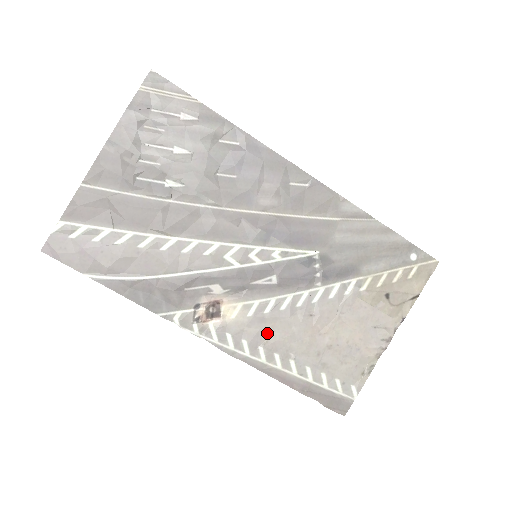
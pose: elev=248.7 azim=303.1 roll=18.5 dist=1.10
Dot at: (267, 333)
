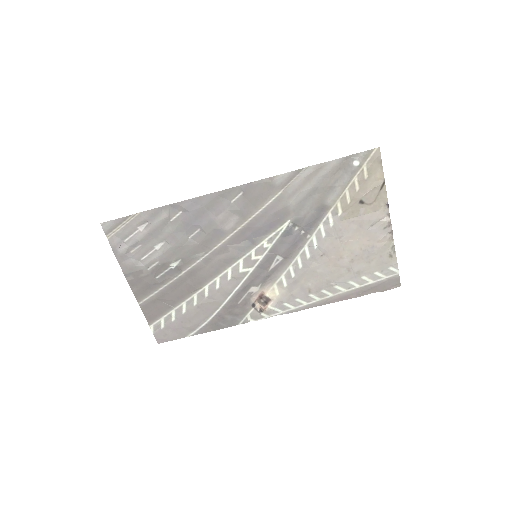
Dot at: (306, 285)
